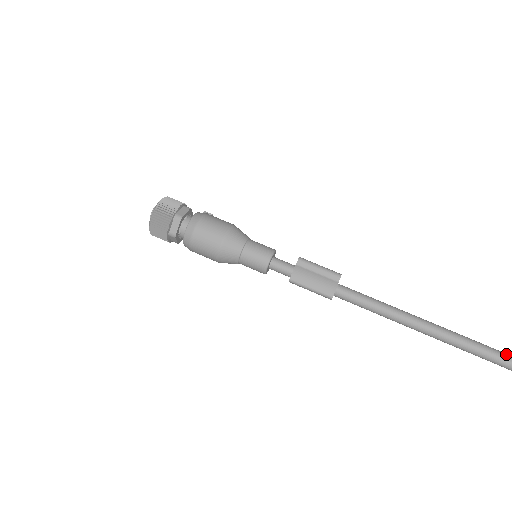
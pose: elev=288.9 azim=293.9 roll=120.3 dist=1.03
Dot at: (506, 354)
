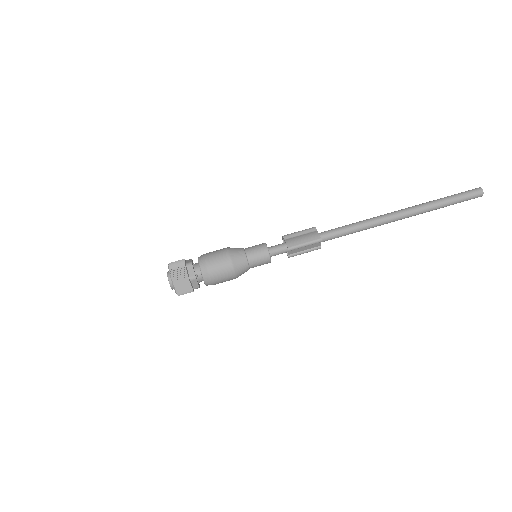
Dot at: (435, 200)
